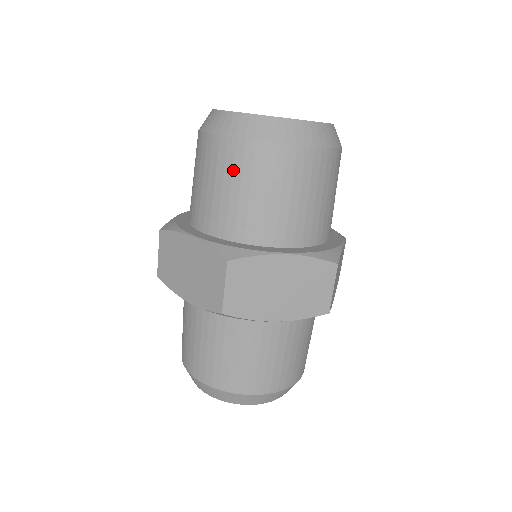
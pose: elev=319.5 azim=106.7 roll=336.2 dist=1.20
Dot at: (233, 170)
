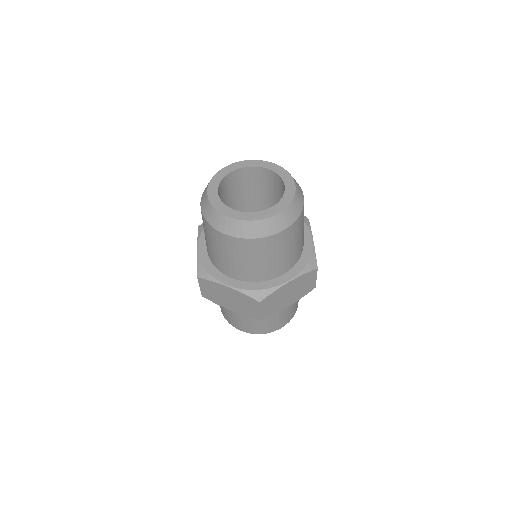
Dot at: (246, 253)
